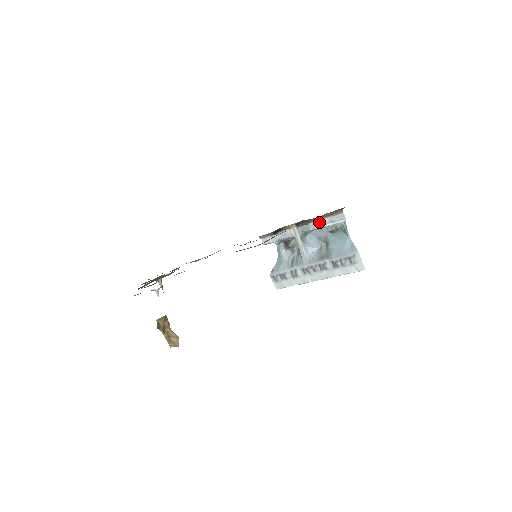
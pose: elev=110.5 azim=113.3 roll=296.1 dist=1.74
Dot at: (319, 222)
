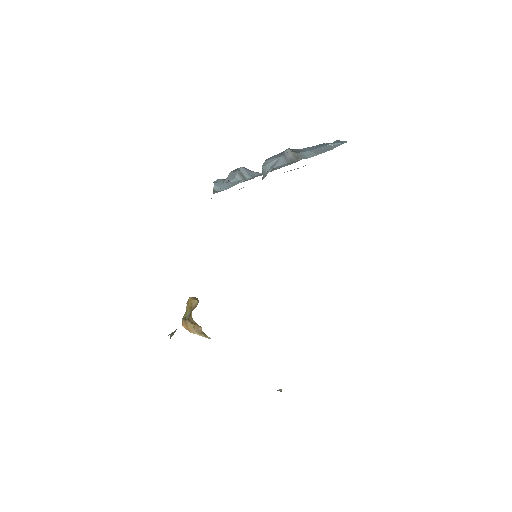
Dot at: occluded
